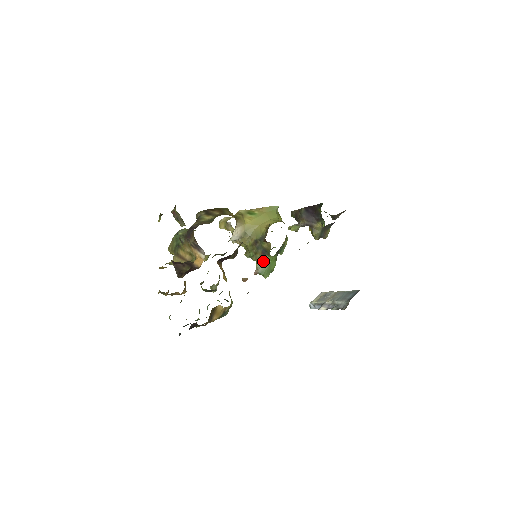
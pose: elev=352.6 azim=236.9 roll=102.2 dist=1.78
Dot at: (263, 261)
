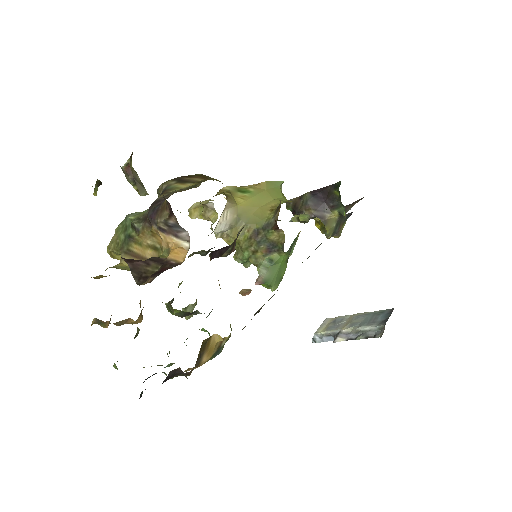
Dot at: (269, 263)
